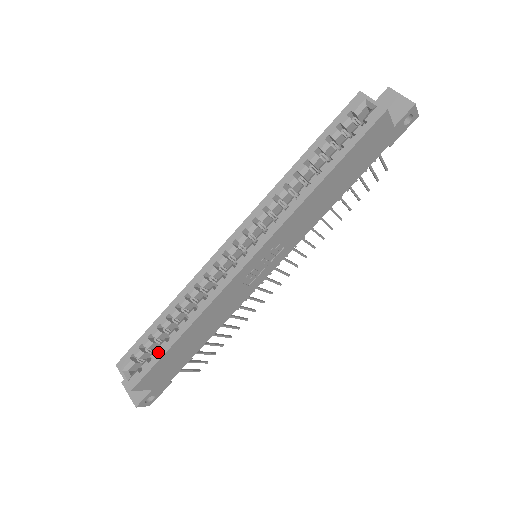
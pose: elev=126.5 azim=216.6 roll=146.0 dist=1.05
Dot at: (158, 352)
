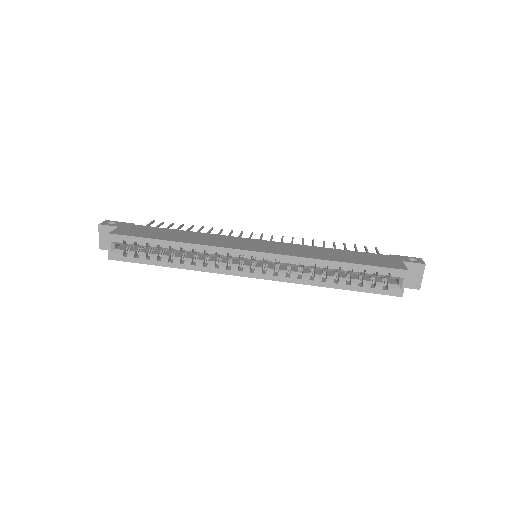
Dot at: (146, 259)
